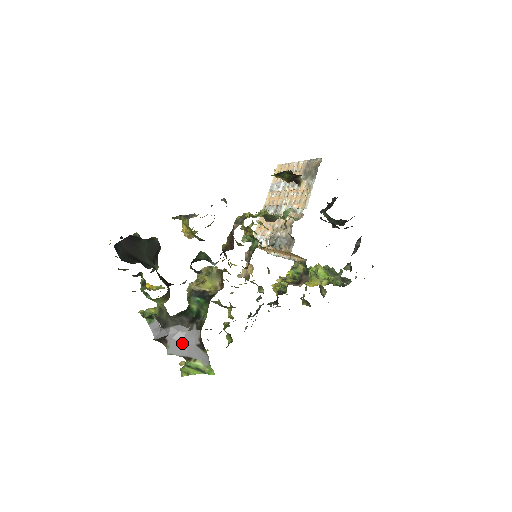
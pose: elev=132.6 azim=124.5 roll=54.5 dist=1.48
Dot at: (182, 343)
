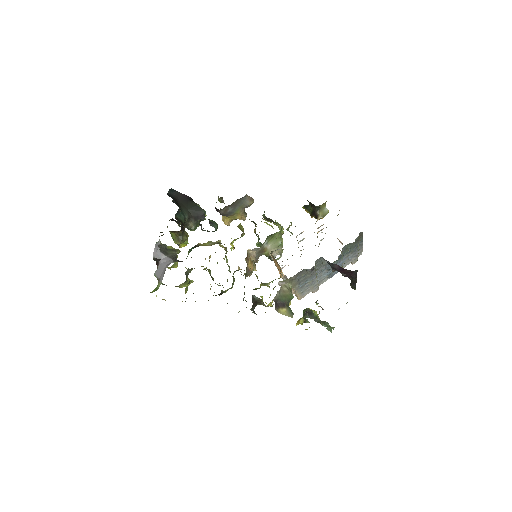
Dot at: (163, 268)
